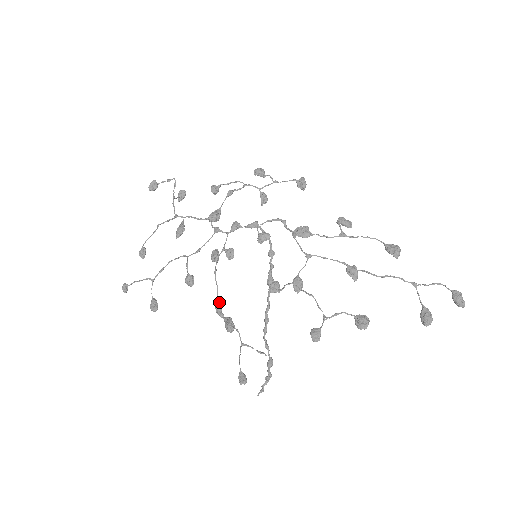
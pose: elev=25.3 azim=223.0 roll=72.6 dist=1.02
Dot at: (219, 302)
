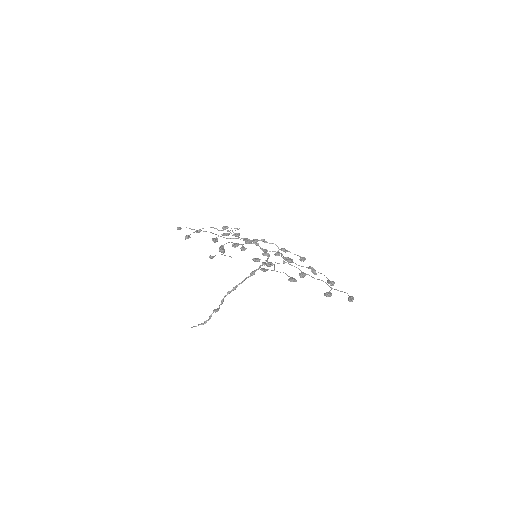
Dot at: occluded
